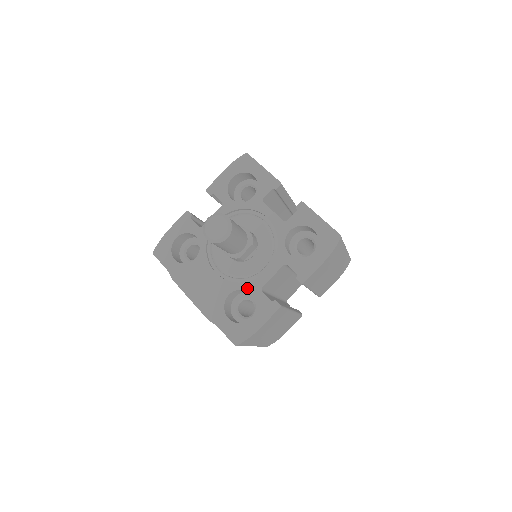
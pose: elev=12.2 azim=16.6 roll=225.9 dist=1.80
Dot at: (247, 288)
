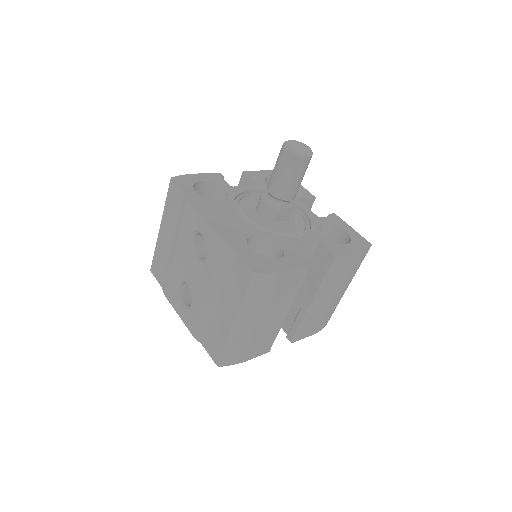
Dot at: (276, 238)
